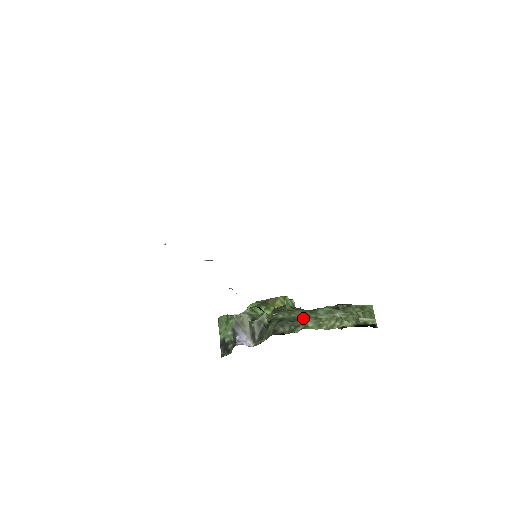
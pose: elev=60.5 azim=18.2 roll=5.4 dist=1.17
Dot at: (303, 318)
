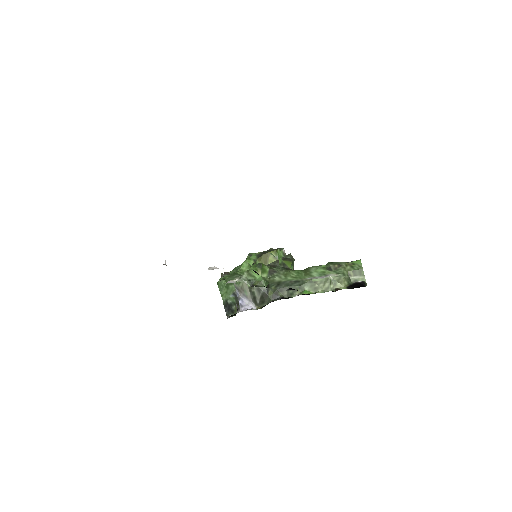
Dot at: (299, 282)
